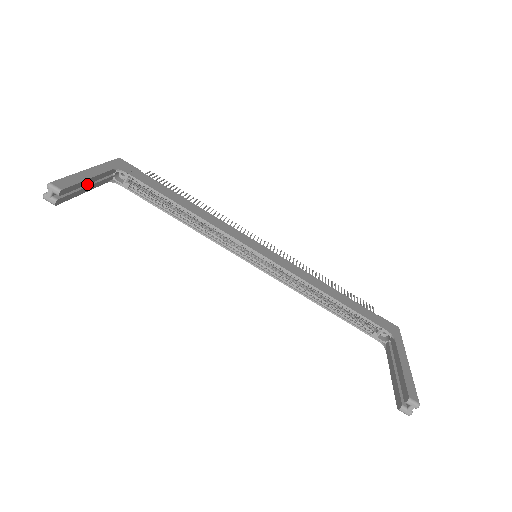
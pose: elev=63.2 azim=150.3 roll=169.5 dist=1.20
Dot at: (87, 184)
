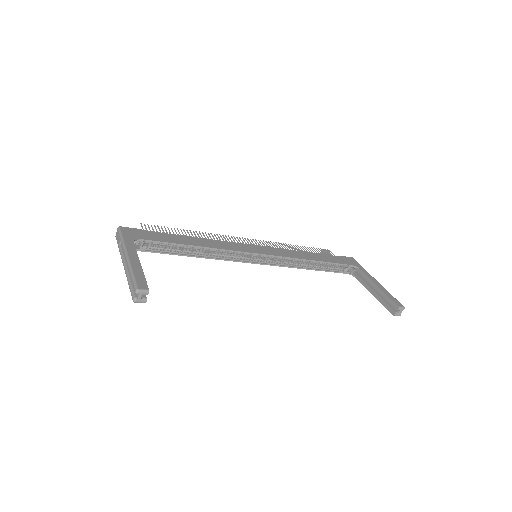
Dot at: occluded
